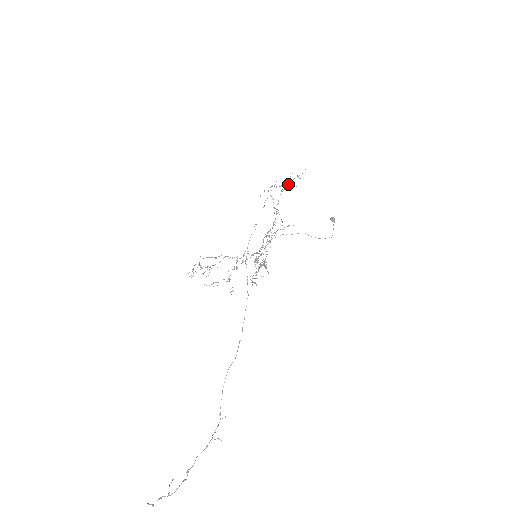
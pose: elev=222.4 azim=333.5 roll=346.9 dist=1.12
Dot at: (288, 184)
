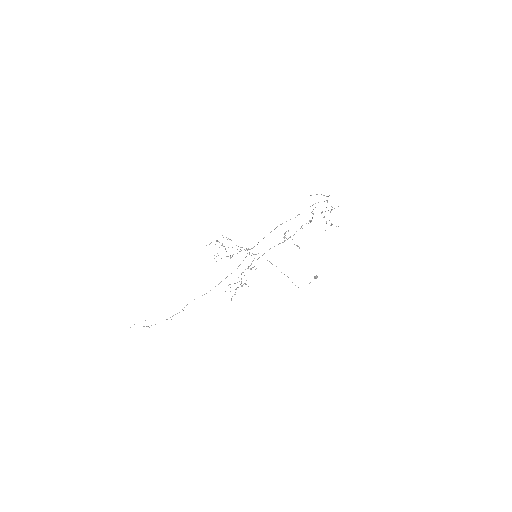
Dot at: occluded
